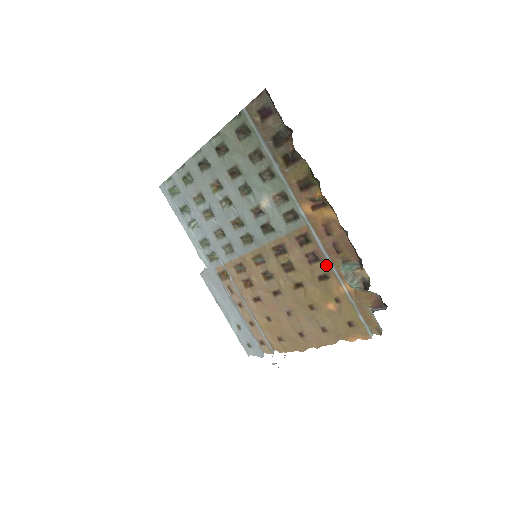
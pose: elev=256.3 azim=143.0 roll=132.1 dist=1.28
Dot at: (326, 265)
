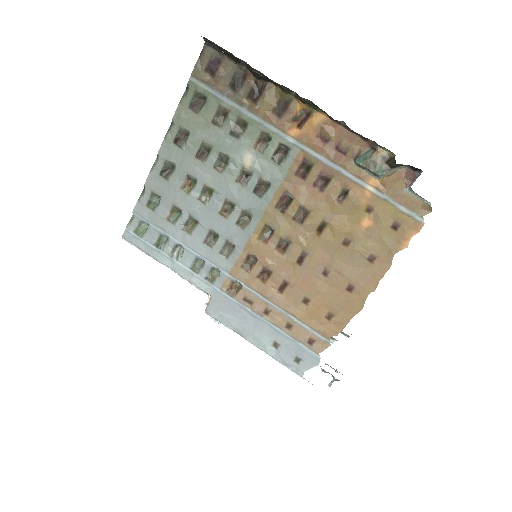
Dot at: (339, 178)
